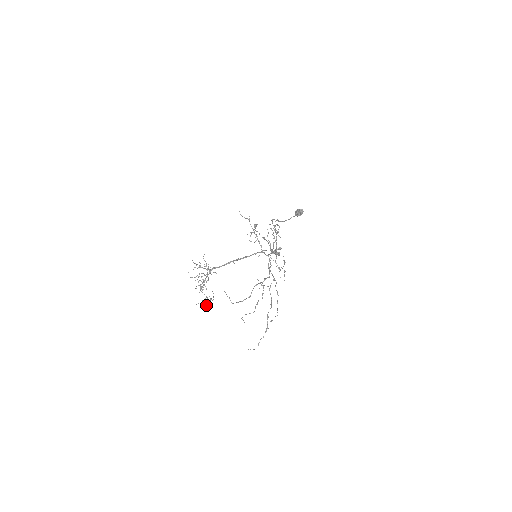
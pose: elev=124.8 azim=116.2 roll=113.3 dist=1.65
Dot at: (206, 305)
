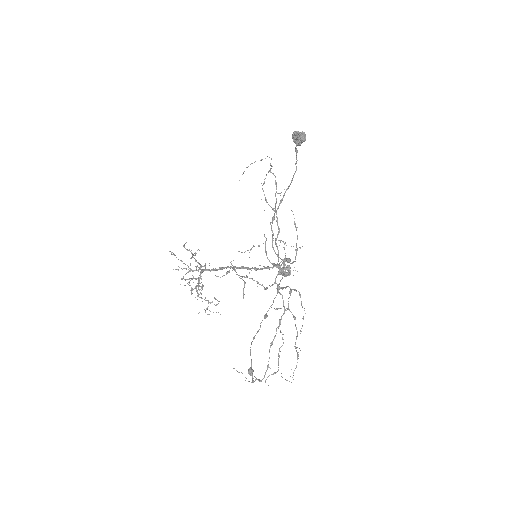
Dot at: occluded
